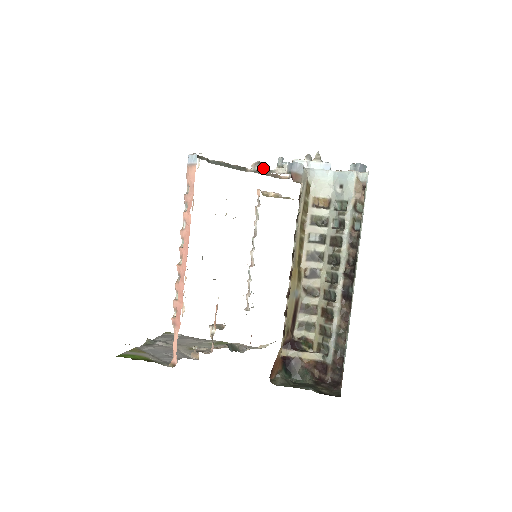
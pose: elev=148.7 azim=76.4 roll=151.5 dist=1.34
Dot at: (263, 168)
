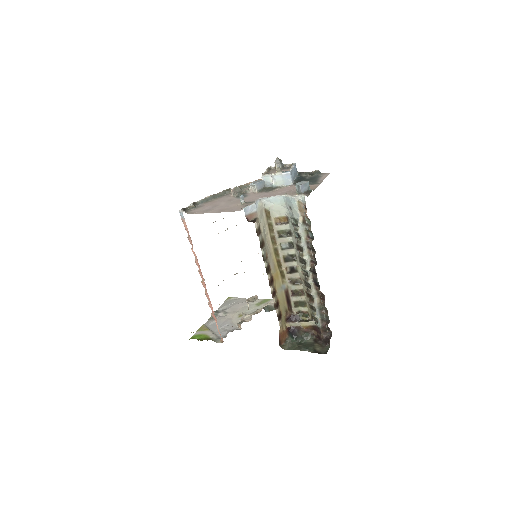
Dot at: (239, 192)
